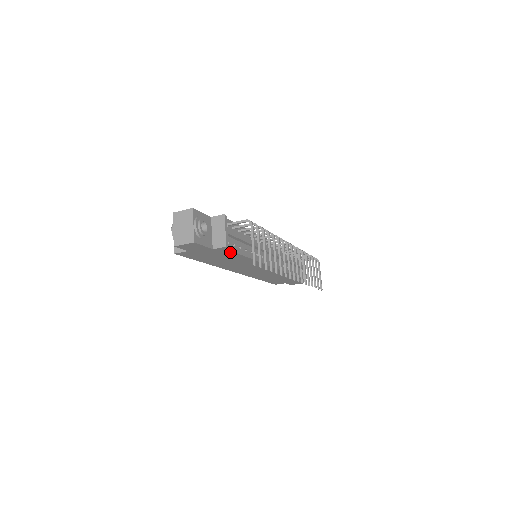
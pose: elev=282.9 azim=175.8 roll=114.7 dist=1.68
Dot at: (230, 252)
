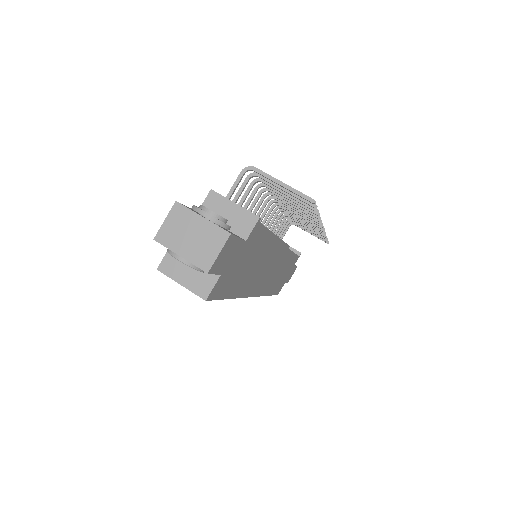
Dot at: (259, 235)
